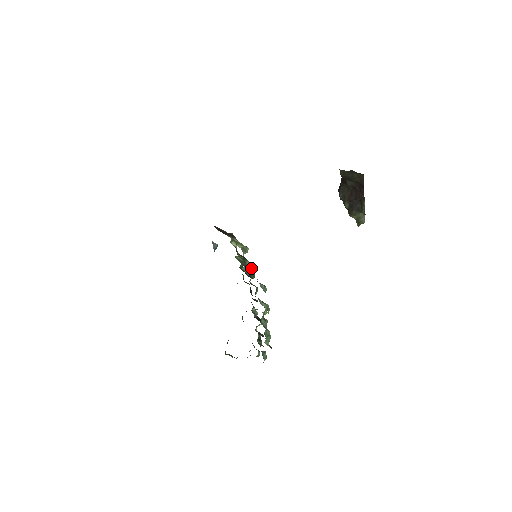
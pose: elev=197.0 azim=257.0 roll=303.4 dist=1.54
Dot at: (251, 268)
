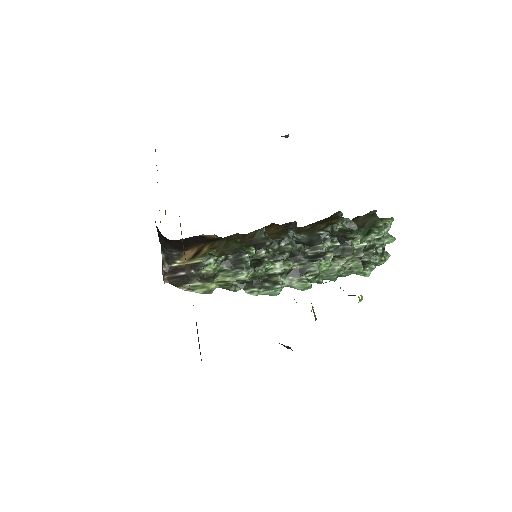
Dot at: (245, 280)
